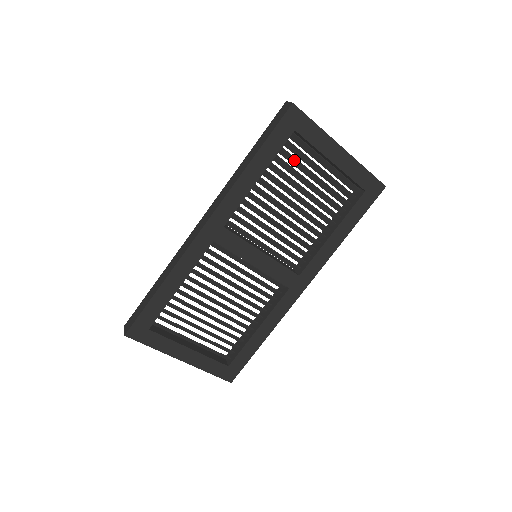
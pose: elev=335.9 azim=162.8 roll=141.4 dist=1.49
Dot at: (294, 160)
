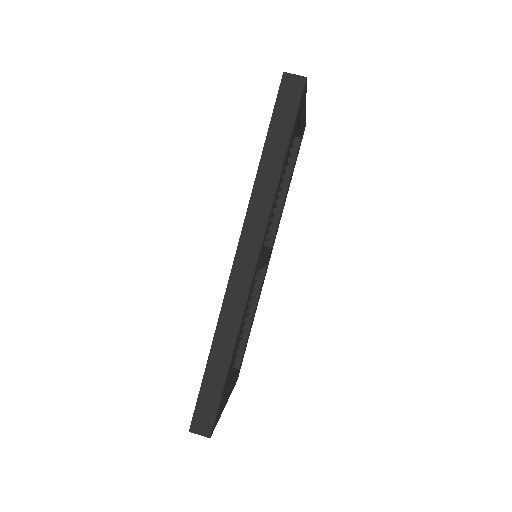
Dot at: occluded
